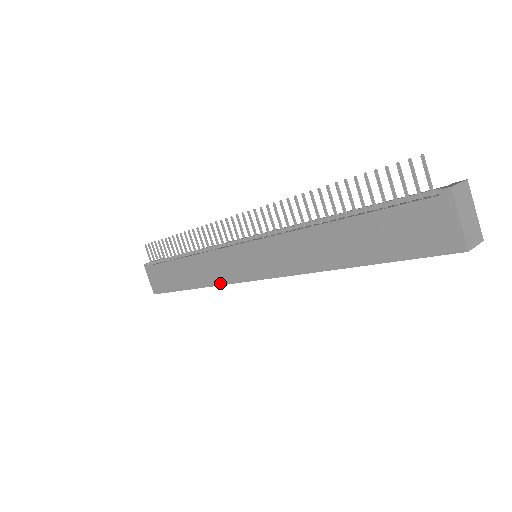
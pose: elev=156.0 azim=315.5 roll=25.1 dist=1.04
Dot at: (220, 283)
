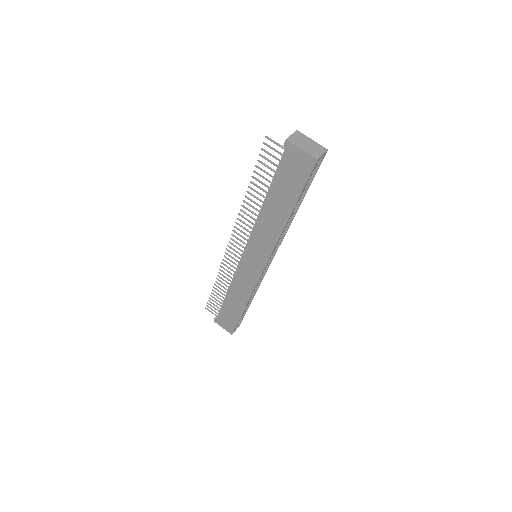
Dot at: (253, 289)
